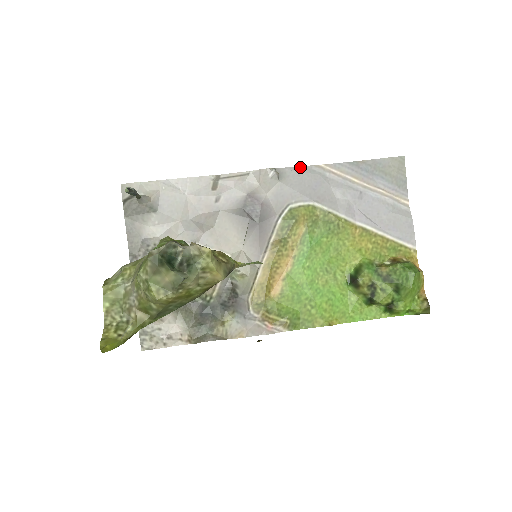
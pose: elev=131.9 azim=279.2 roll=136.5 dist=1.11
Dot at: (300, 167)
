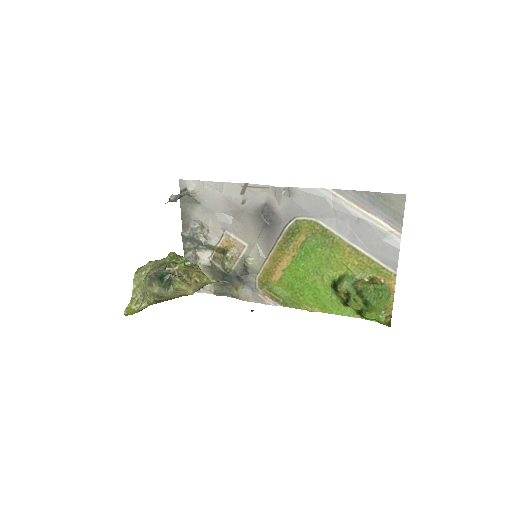
Dot at: (310, 189)
